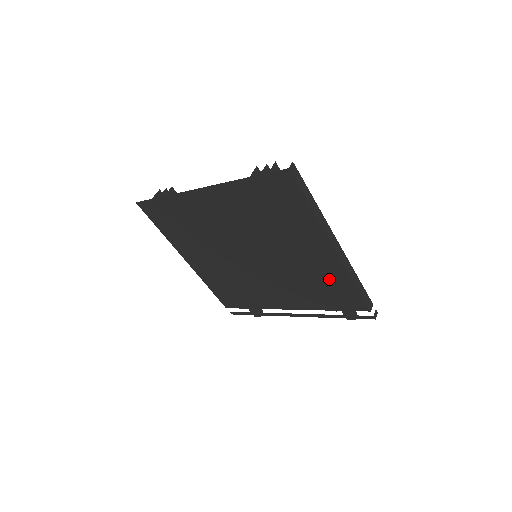
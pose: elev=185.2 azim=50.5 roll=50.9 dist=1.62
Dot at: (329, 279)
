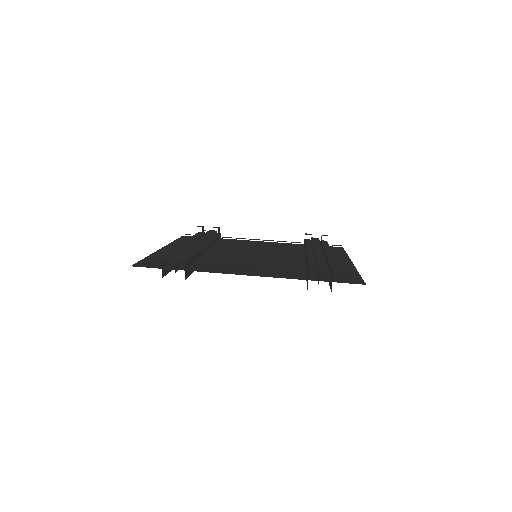
Dot at: occluded
